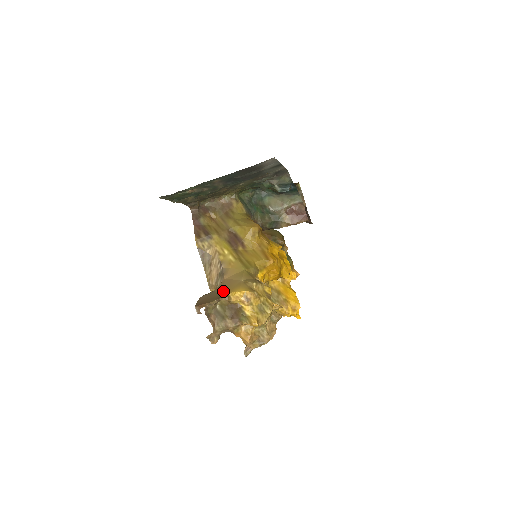
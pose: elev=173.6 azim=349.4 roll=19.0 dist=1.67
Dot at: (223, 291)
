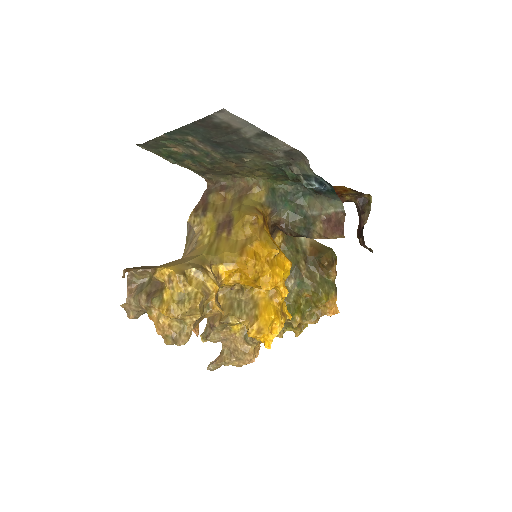
Dot at: (160, 265)
